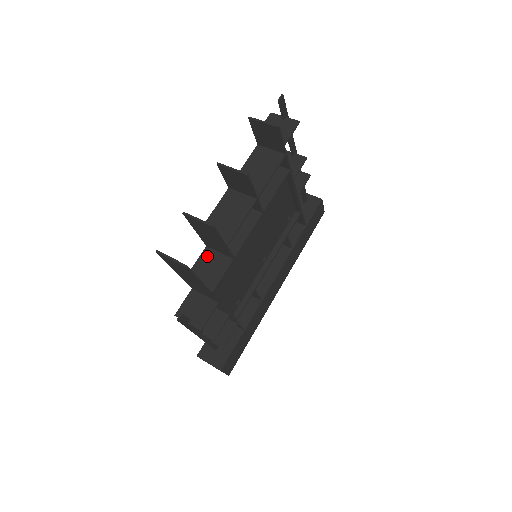
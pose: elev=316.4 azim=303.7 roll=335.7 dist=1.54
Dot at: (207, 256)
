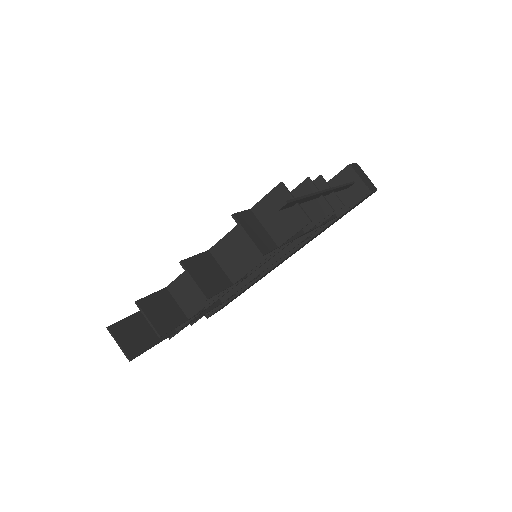
Dot at: occluded
